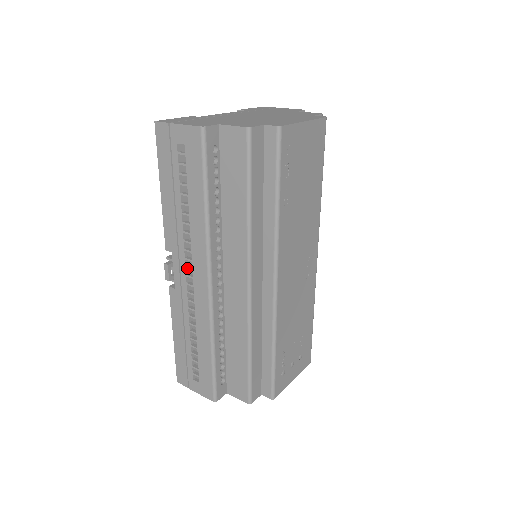
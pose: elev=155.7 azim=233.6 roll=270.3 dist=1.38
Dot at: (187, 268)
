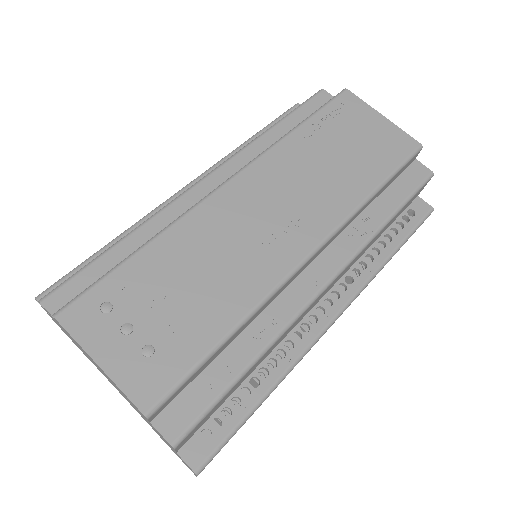
Dot at: occluded
